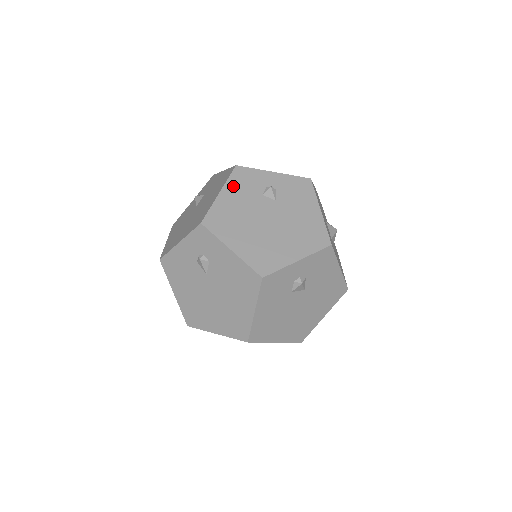
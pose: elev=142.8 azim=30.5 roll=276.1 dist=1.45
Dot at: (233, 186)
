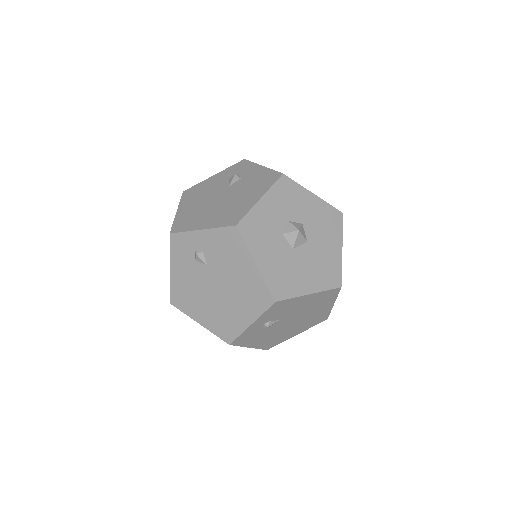
Dot at: (249, 343)
